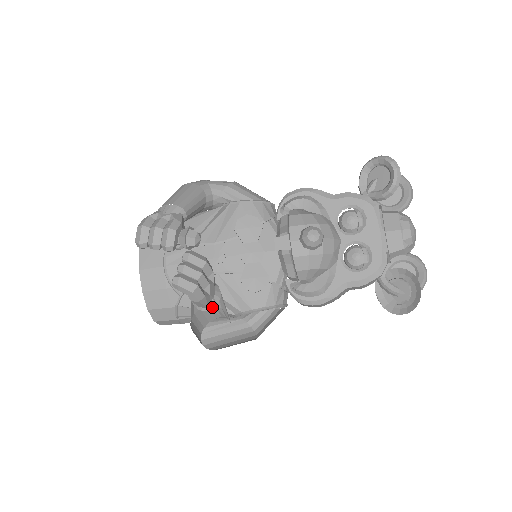
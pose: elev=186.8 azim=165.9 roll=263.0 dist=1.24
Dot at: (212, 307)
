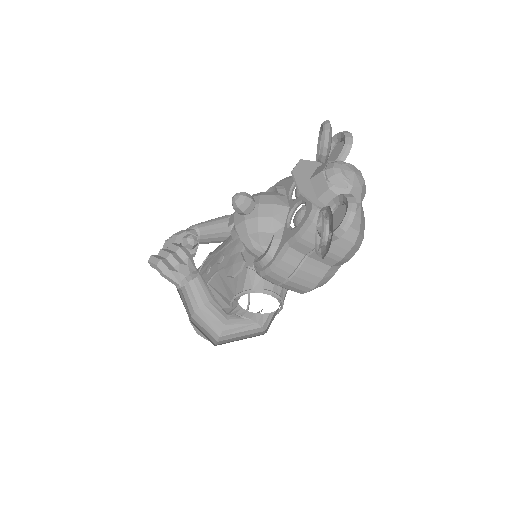
Dot at: (183, 284)
